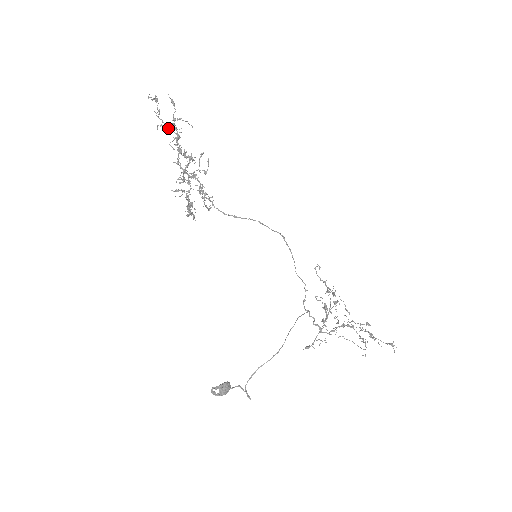
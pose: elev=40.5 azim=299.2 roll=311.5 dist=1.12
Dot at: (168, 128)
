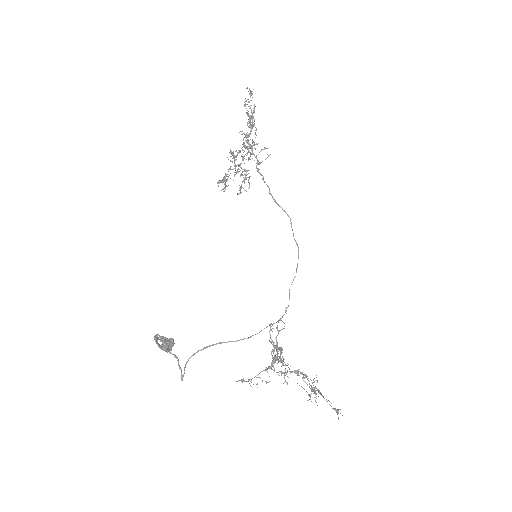
Dot at: (249, 115)
